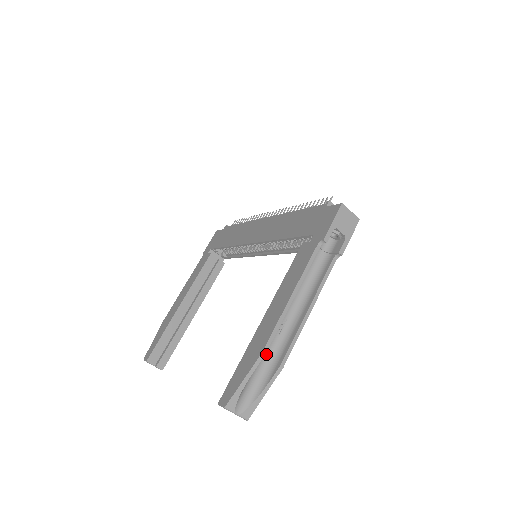
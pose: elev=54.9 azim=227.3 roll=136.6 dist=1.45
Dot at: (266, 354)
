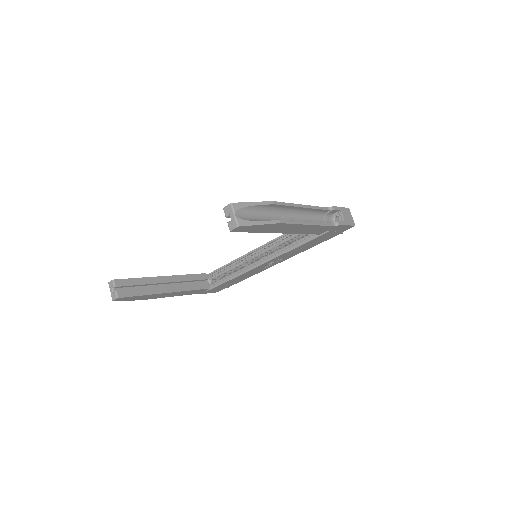
Dot at: (270, 217)
